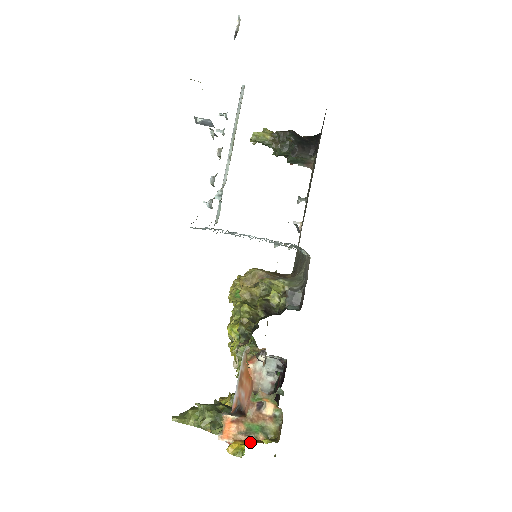
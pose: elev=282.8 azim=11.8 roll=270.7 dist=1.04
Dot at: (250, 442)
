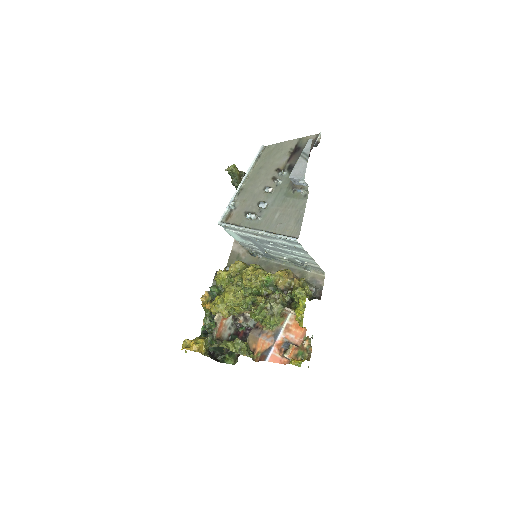
Dot at: (297, 360)
